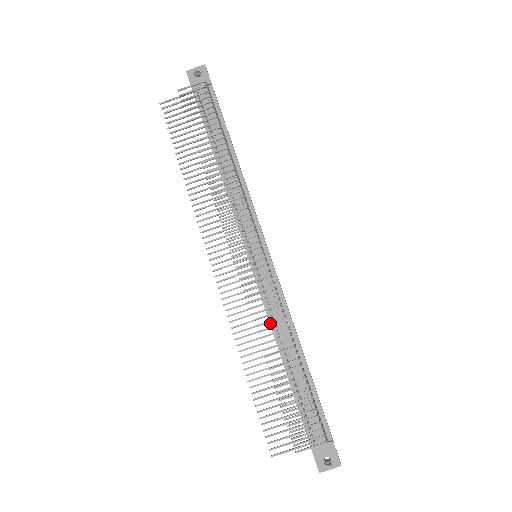
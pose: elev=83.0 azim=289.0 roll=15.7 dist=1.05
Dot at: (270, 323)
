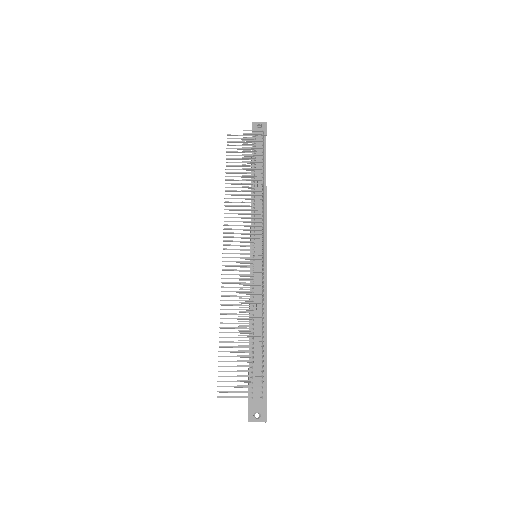
Dot at: occluded
